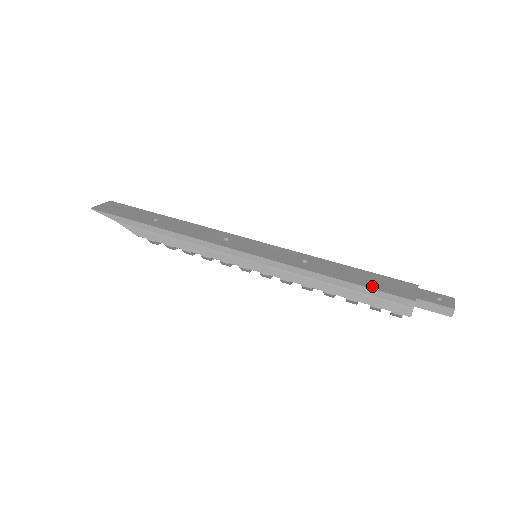
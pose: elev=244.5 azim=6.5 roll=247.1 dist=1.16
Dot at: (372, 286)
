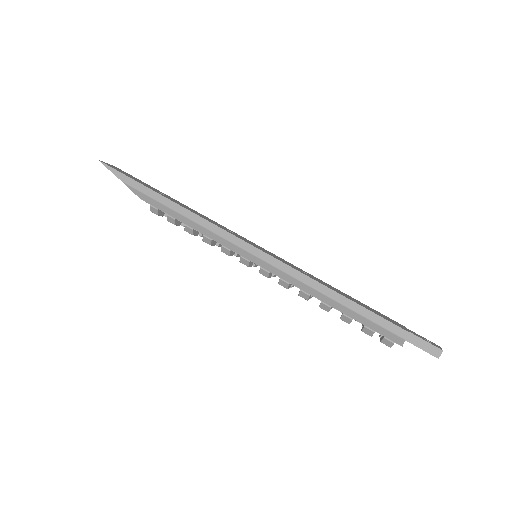
Dot at: (369, 309)
